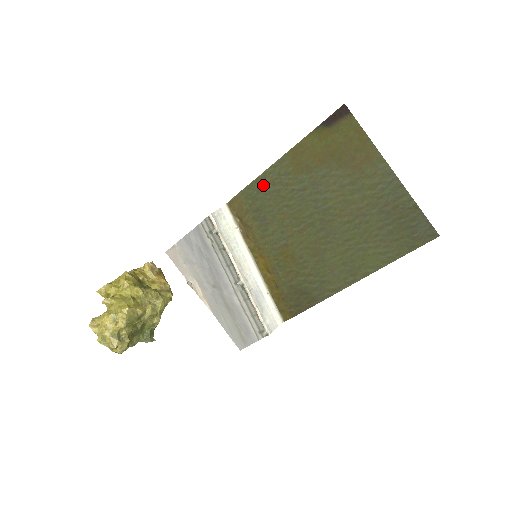
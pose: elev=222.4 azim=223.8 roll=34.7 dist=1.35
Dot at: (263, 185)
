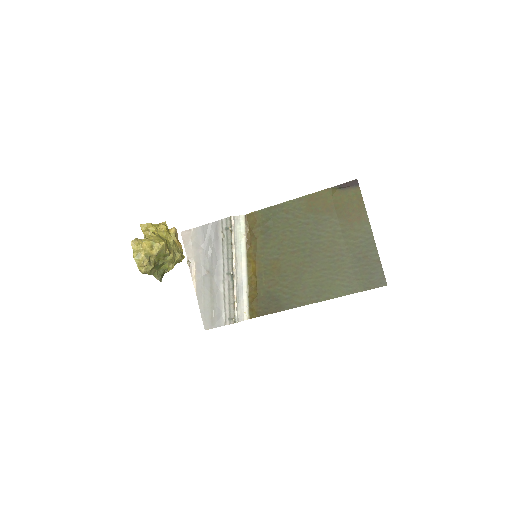
Dot at: (279, 211)
